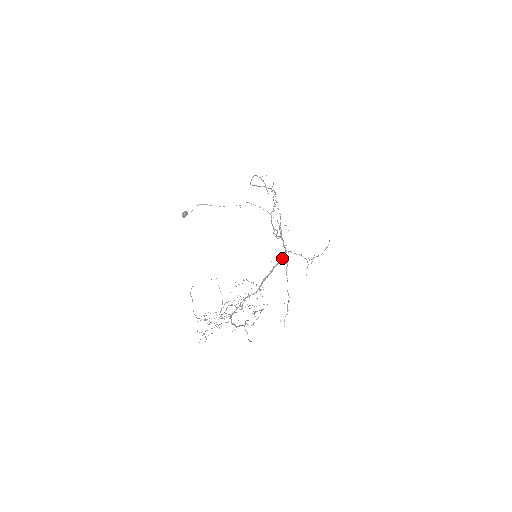
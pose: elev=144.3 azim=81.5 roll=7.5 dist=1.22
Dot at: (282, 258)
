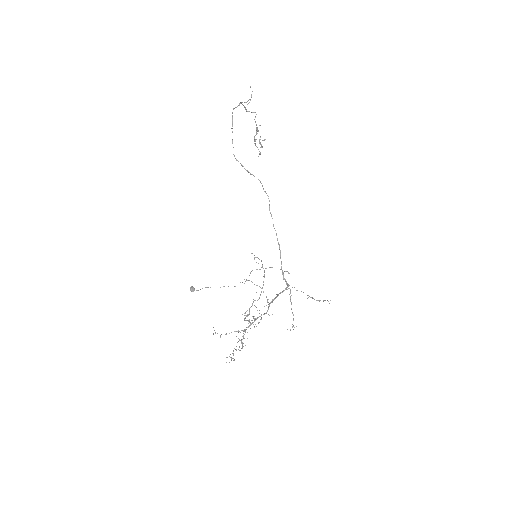
Dot at: occluded
